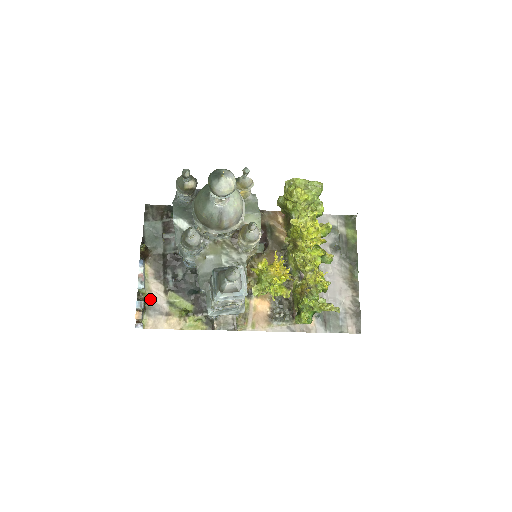
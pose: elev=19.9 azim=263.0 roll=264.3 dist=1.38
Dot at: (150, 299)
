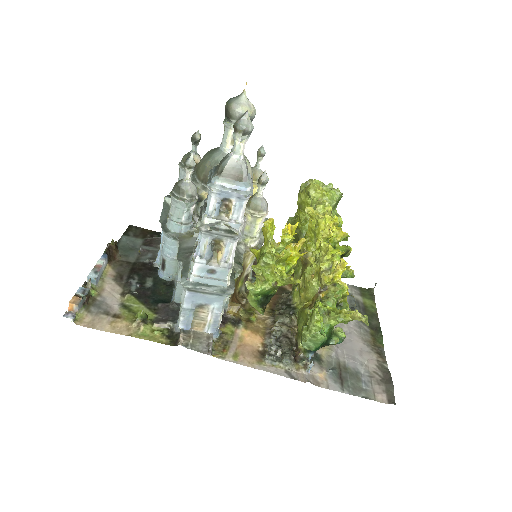
Dot at: (98, 296)
